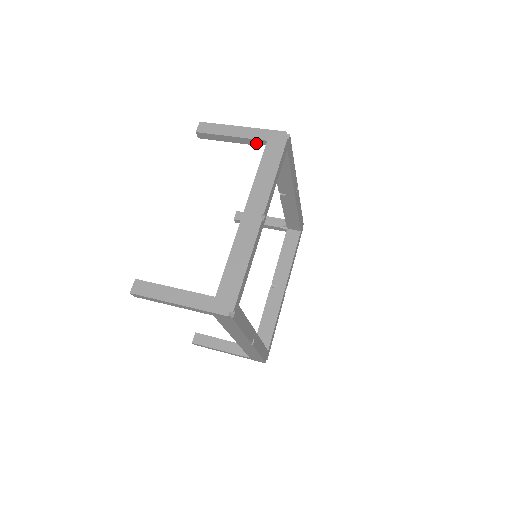
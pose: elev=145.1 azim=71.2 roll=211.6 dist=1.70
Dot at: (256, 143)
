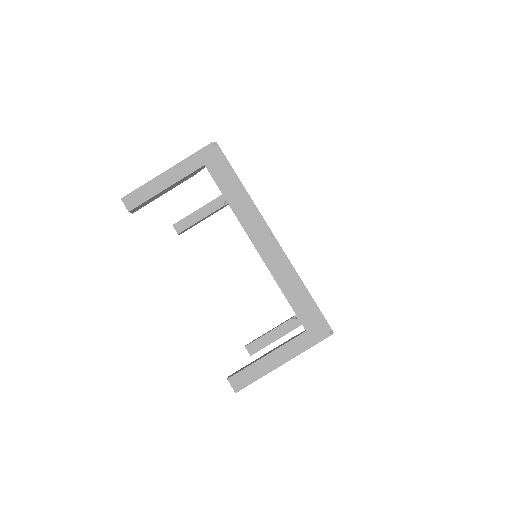
Dot at: (193, 174)
